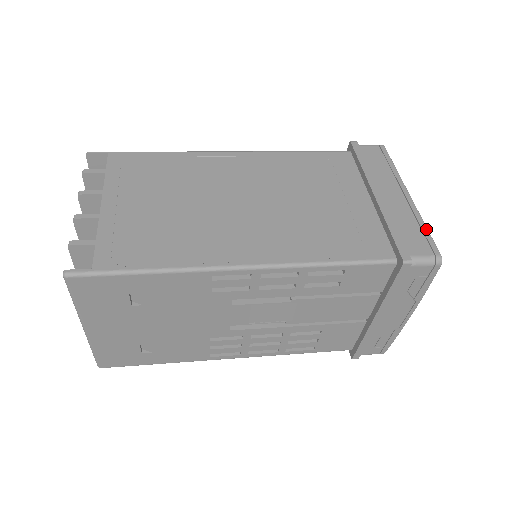
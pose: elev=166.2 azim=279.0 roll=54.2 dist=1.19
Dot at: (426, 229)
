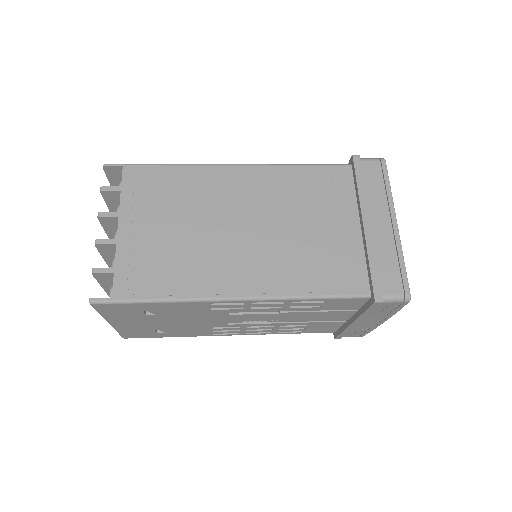
Dot at: (403, 265)
